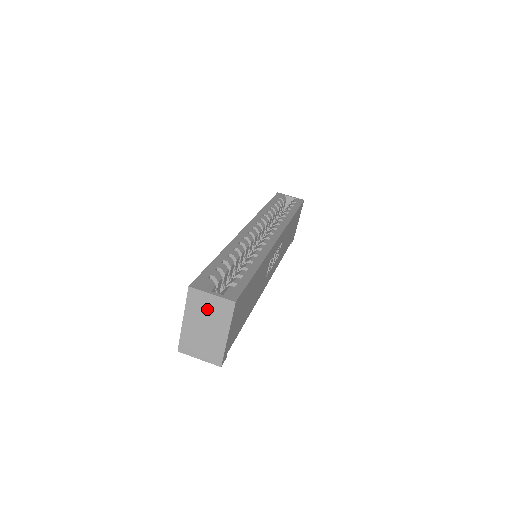
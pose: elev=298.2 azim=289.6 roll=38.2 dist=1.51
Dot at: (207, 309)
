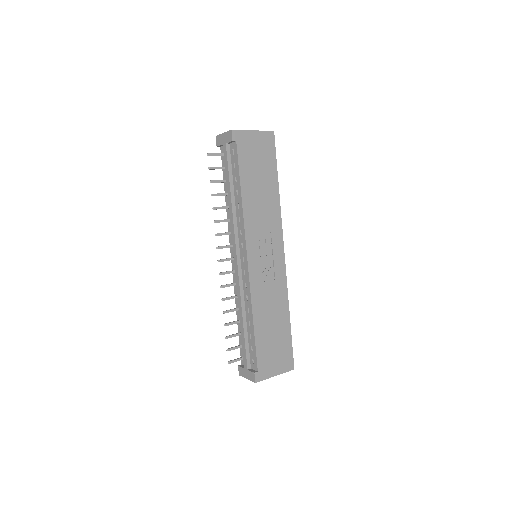
Dot at: occluded
